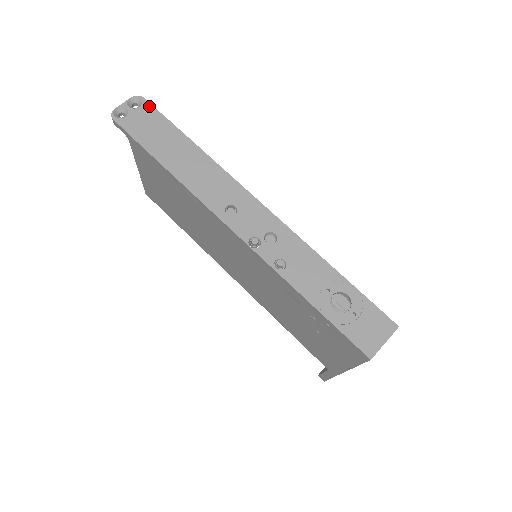
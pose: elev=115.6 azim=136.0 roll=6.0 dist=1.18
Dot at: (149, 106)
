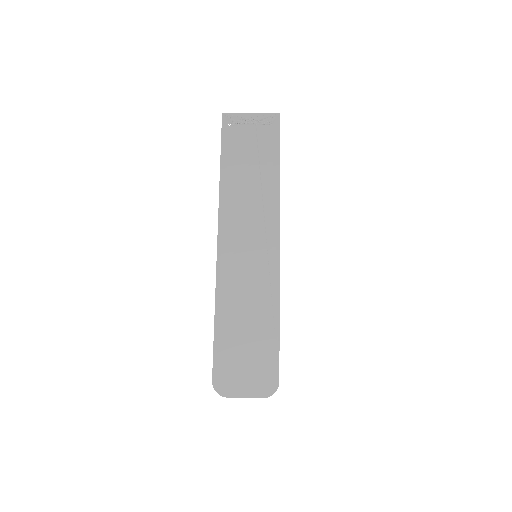
Dot at: occluded
